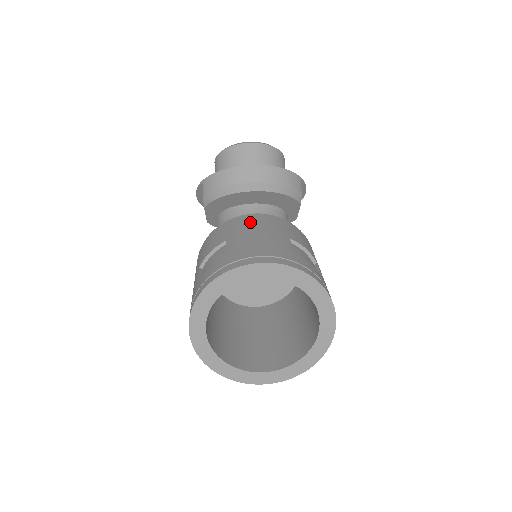
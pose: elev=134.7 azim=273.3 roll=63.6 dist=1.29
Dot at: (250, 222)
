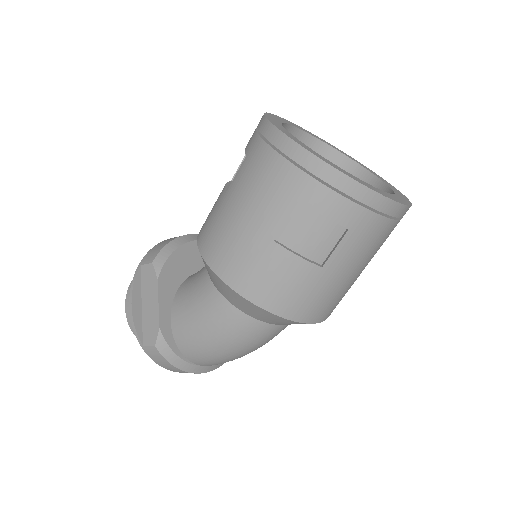
Dot at: occluded
